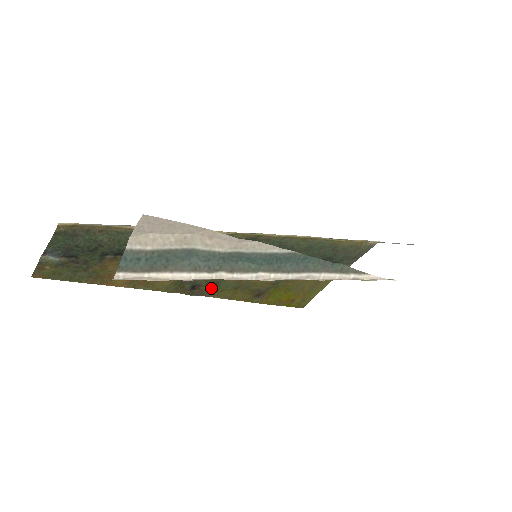
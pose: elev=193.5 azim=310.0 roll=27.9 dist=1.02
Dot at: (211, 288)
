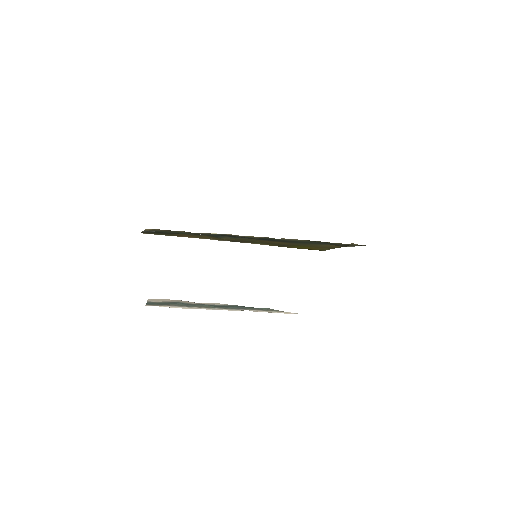
Dot at: (247, 242)
